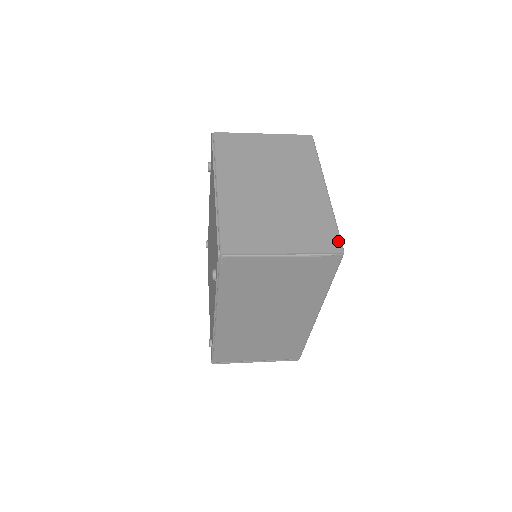
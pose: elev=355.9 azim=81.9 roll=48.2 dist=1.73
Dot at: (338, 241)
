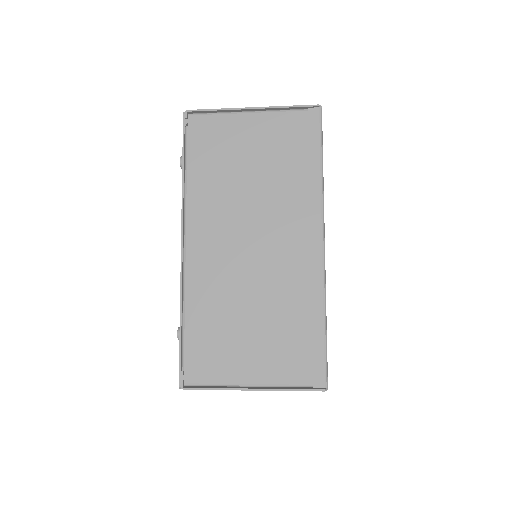
Dot at: occluded
